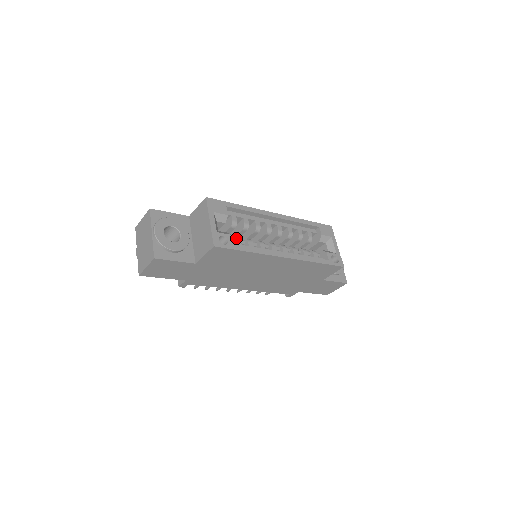
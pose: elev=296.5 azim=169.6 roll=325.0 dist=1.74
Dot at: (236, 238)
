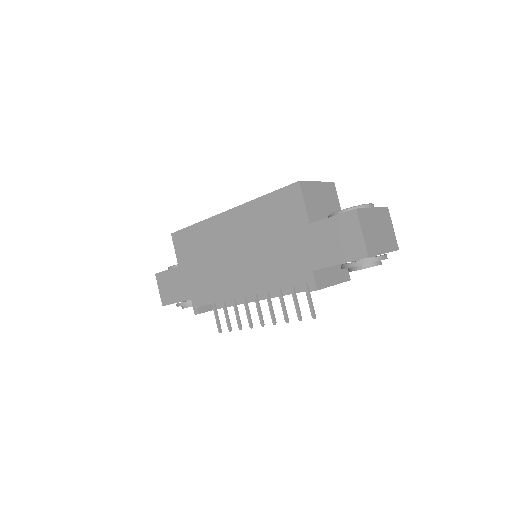
Dot at: occluded
